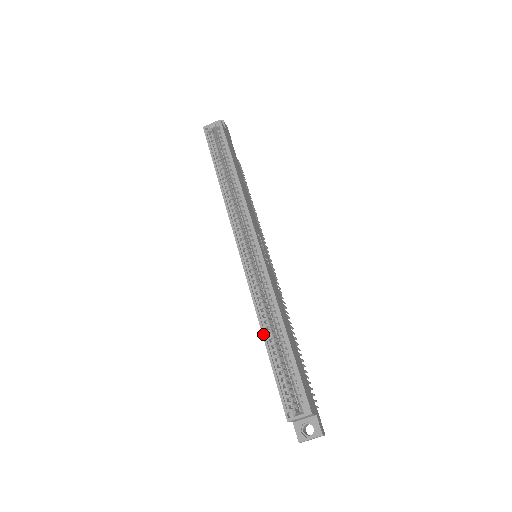
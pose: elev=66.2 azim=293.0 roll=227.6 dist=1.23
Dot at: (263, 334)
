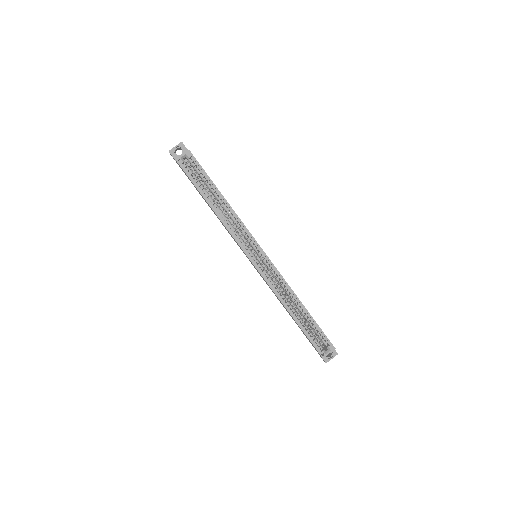
Dot at: (290, 314)
